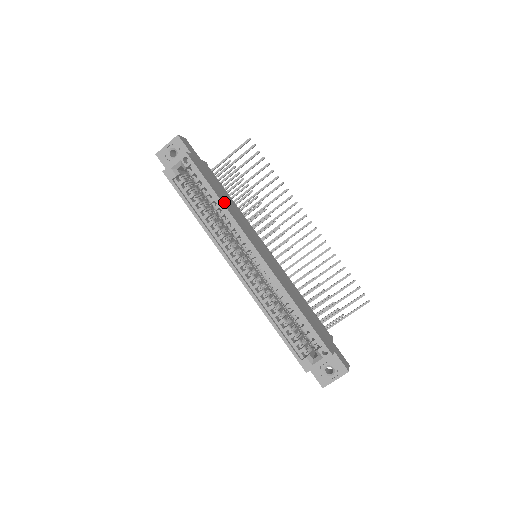
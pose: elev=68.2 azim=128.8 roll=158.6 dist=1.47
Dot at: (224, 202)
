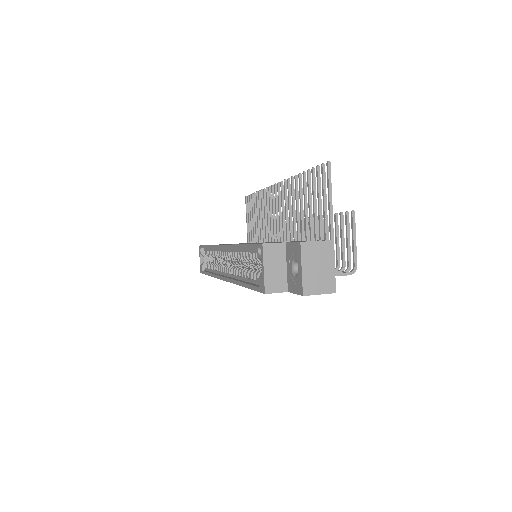
Dot at: occluded
